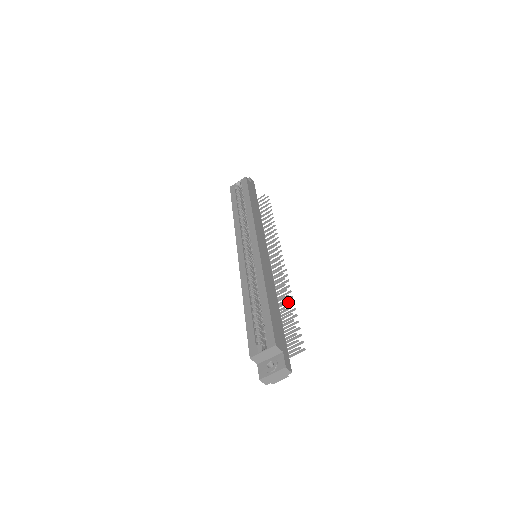
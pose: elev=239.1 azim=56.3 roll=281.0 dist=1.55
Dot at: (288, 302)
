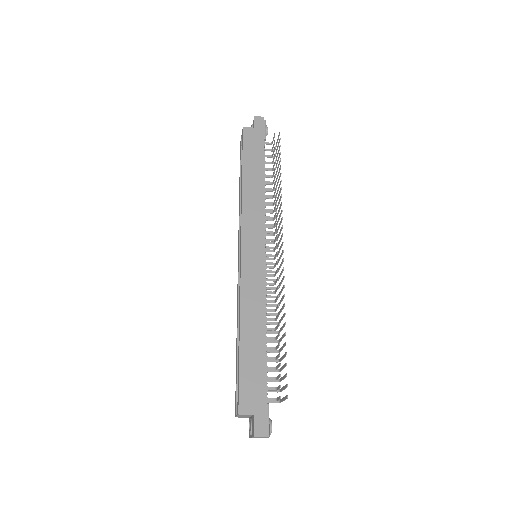
Dot at: (278, 325)
